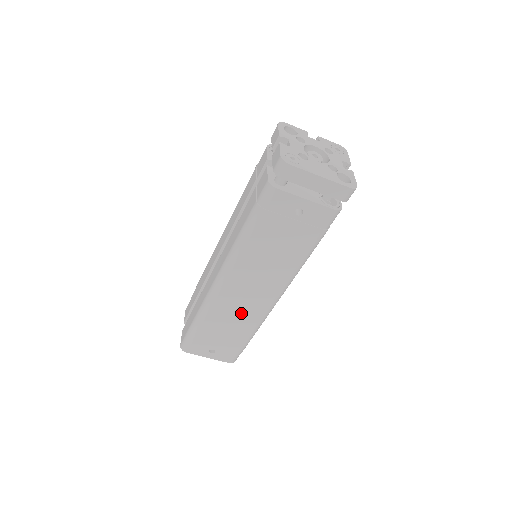
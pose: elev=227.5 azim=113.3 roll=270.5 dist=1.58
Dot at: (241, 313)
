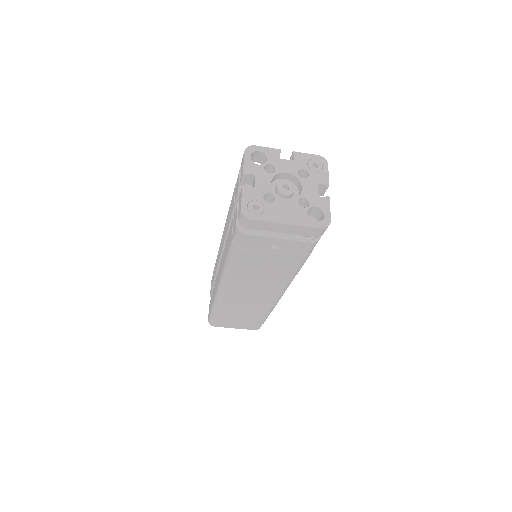
Dot at: (251, 305)
